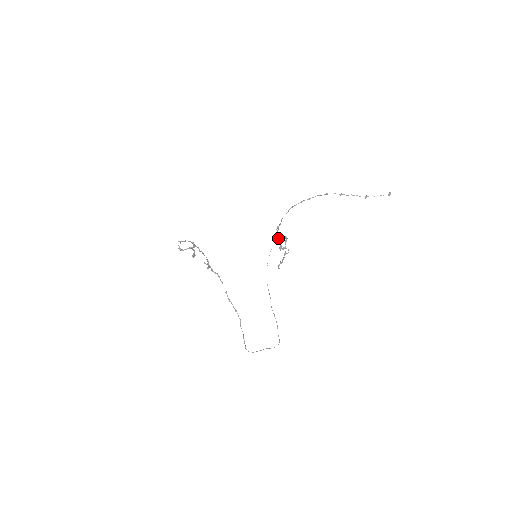
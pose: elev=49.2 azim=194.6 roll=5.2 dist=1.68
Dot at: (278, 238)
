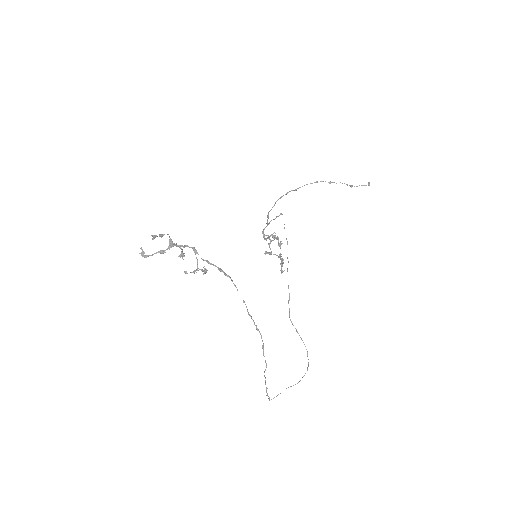
Dot at: (269, 236)
